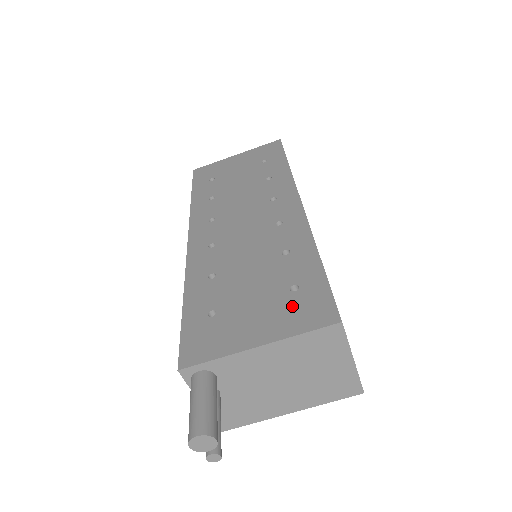
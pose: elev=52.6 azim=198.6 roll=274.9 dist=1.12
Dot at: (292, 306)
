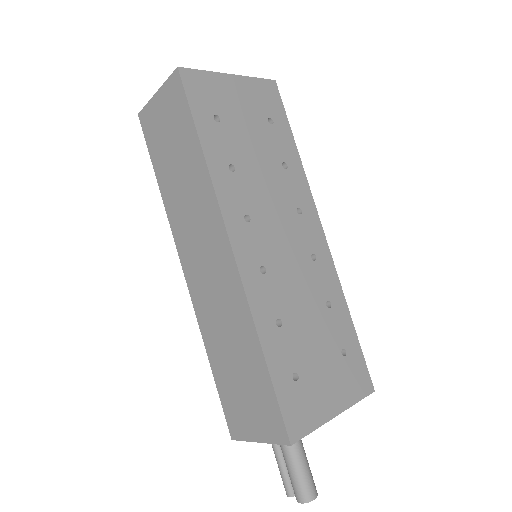
Dot at: (347, 373)
